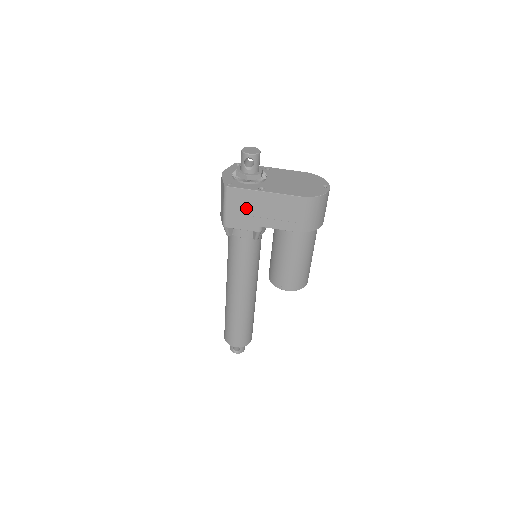
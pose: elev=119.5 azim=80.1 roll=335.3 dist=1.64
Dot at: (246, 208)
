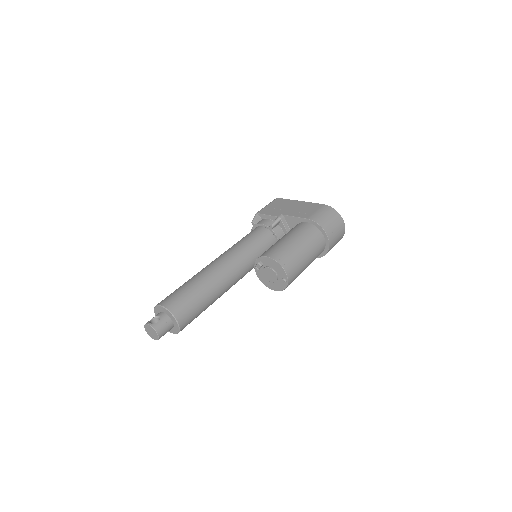
Dot at: (281, 206)
